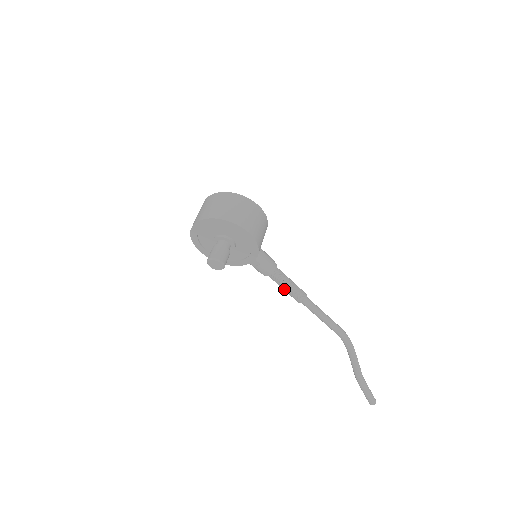
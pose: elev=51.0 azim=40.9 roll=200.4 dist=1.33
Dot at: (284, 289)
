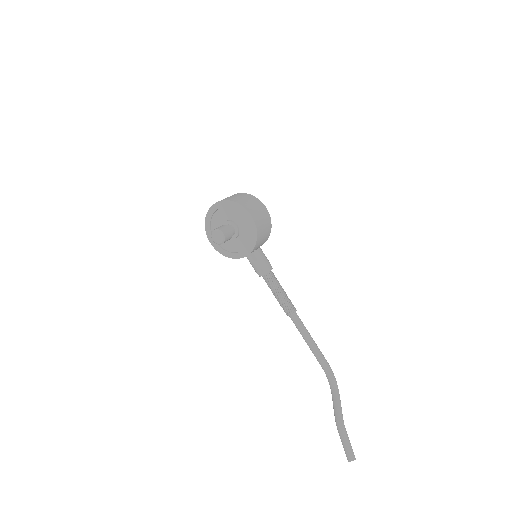
Dot at: (276, 296)
